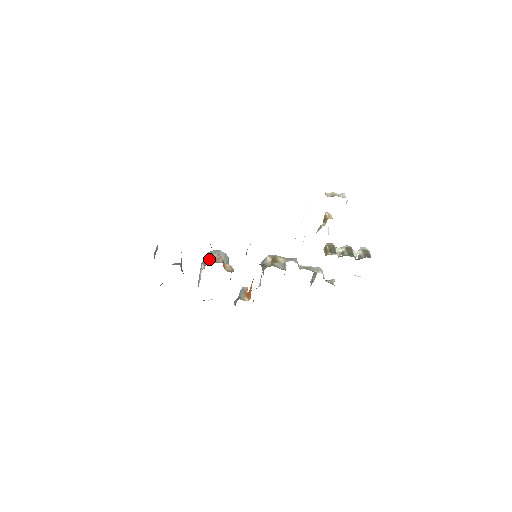
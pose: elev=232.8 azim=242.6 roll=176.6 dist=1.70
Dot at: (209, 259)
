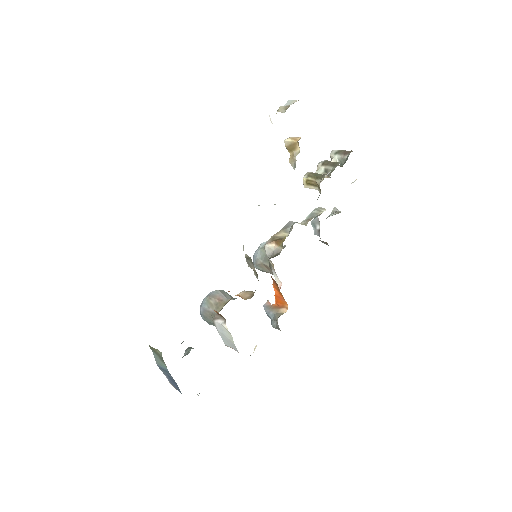
Dot at: (212, 311)
